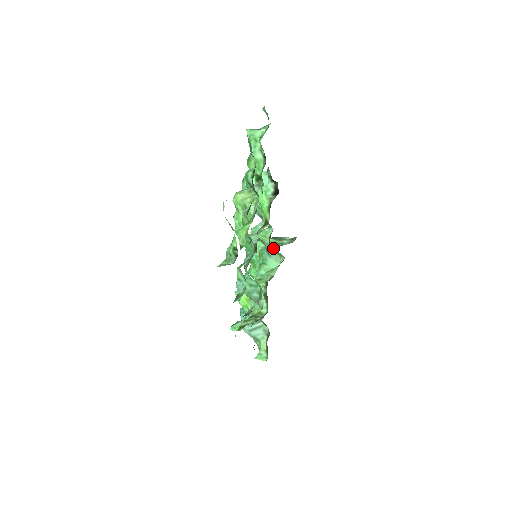
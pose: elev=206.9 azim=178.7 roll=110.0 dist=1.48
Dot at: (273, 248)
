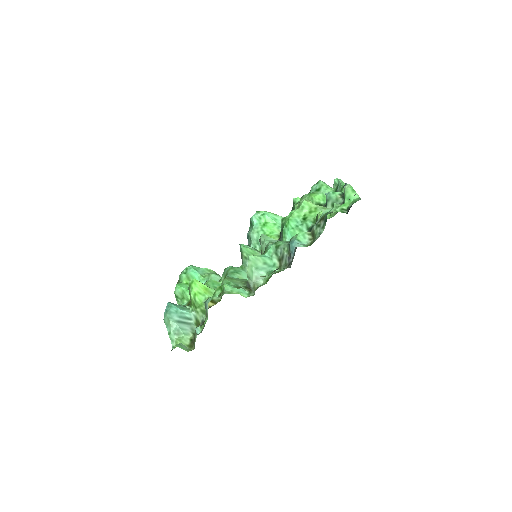
Dot at: occluded
